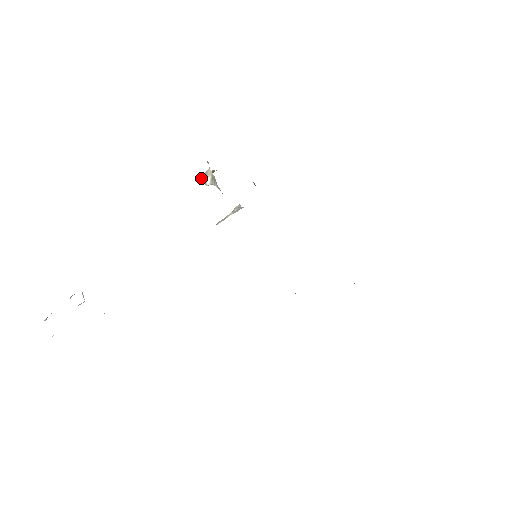
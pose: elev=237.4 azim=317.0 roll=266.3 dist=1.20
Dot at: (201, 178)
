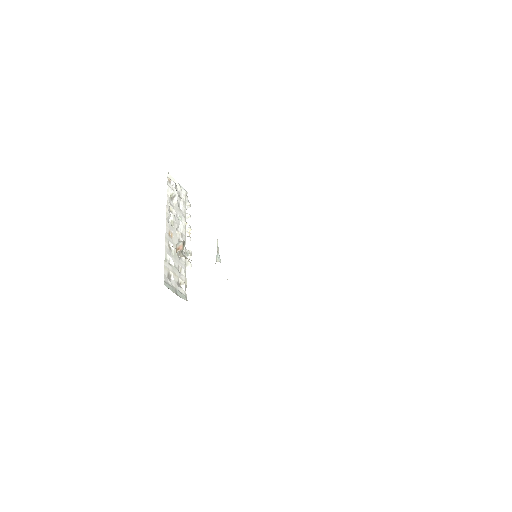
Dot at: (177, 246)
